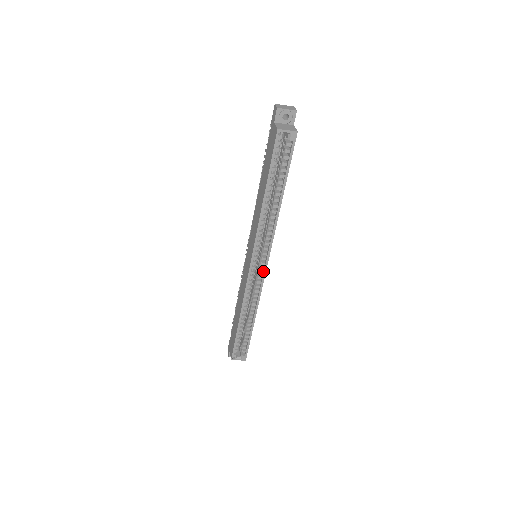
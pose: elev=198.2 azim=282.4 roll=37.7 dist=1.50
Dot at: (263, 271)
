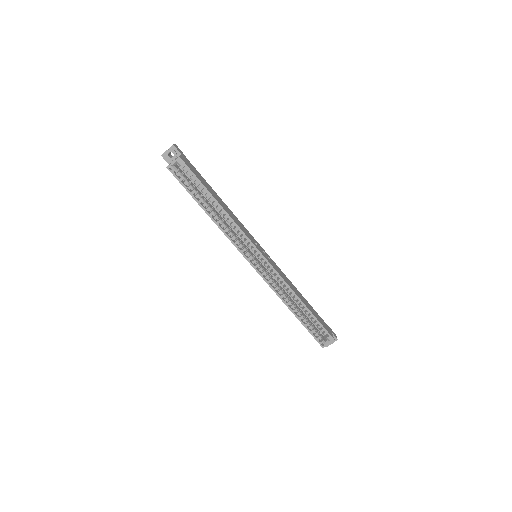
Dot at: (266, 262)
